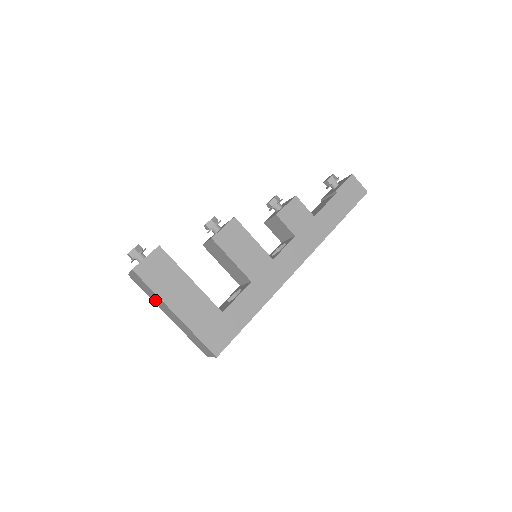
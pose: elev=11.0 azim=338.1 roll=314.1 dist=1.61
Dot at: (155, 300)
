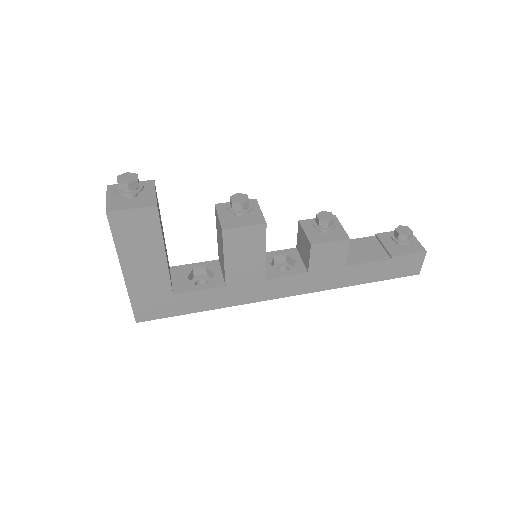
Dot at: occluded
